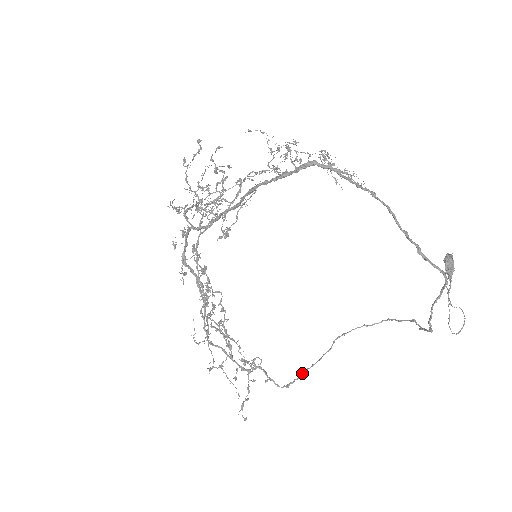
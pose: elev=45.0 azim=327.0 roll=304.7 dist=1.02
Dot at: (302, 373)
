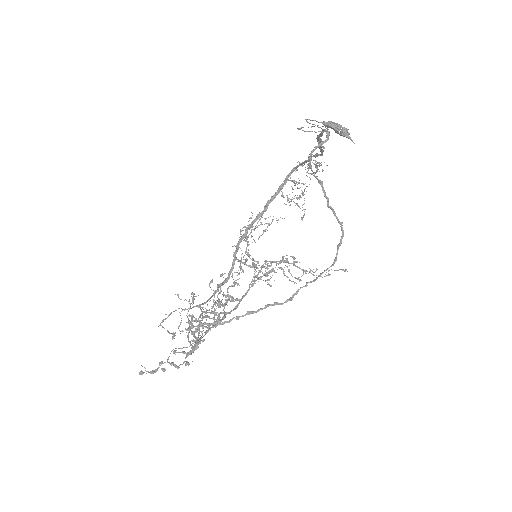
Dot at: (222, 323)
